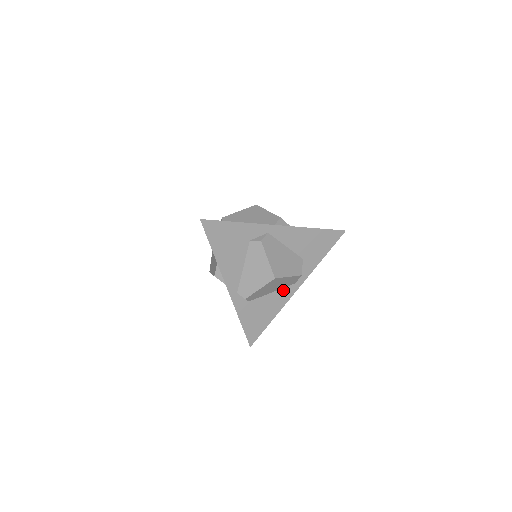
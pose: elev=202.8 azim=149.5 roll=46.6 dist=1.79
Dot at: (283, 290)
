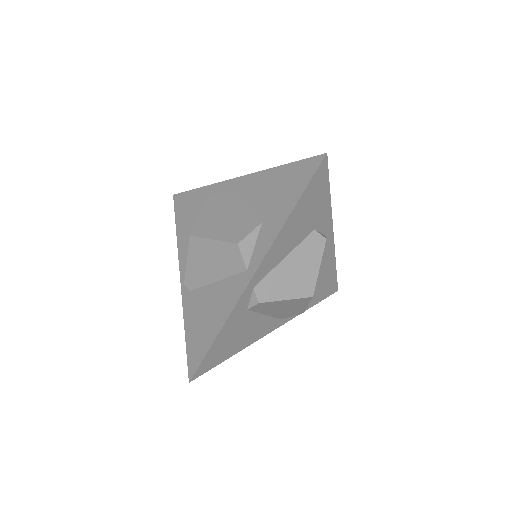
Dot at: (271, 320)
